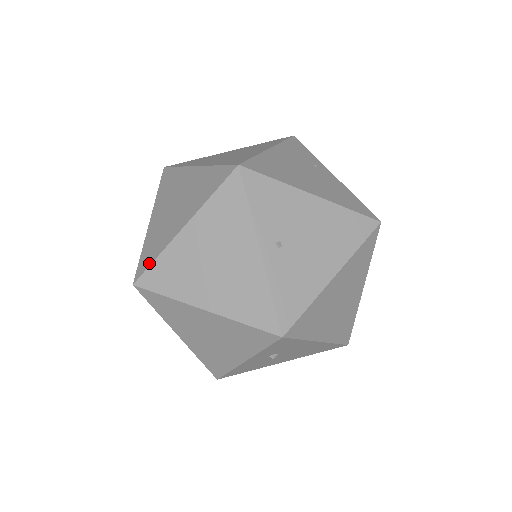
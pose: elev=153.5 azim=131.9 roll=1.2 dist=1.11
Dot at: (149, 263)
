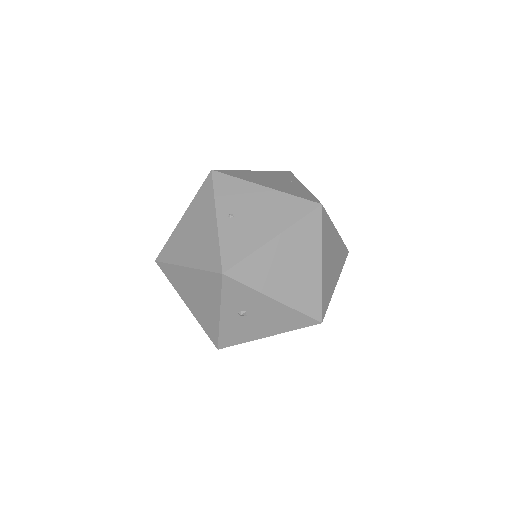
Dot at: (165, 245)
